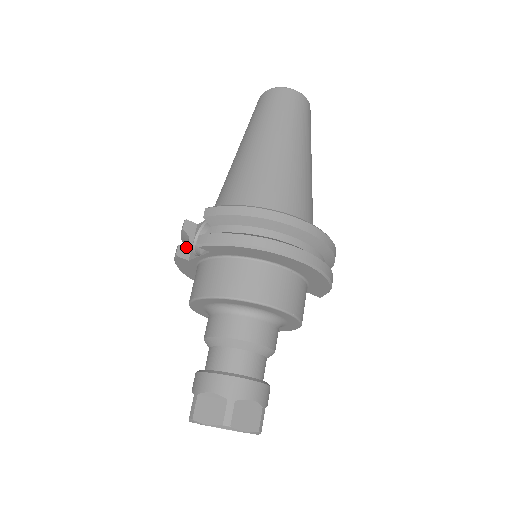
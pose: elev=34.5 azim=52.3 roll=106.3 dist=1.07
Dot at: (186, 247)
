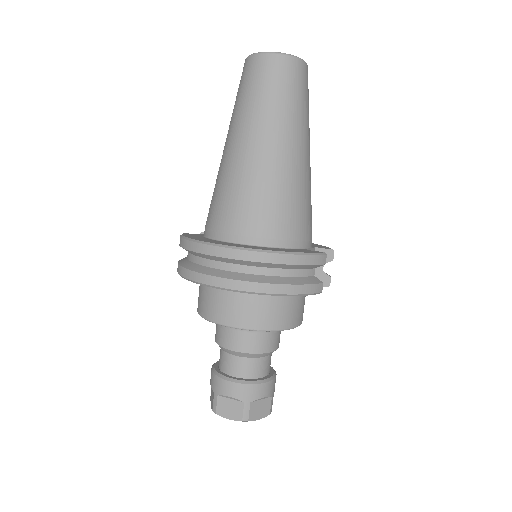
Dot at: occluded
